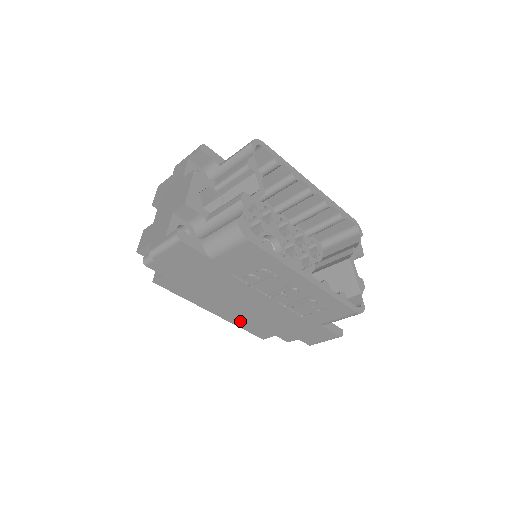
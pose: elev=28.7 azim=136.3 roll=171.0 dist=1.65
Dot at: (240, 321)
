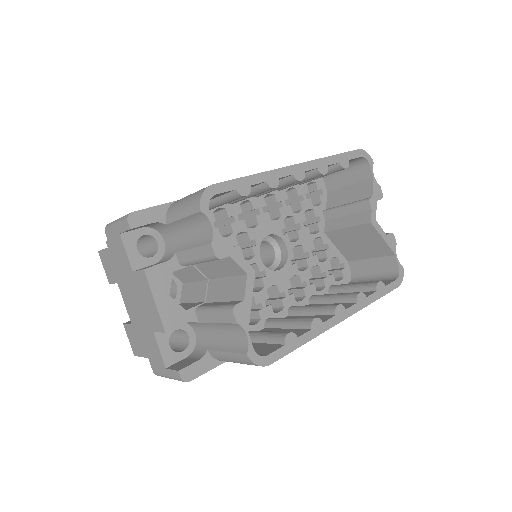
Dot at: occluded
